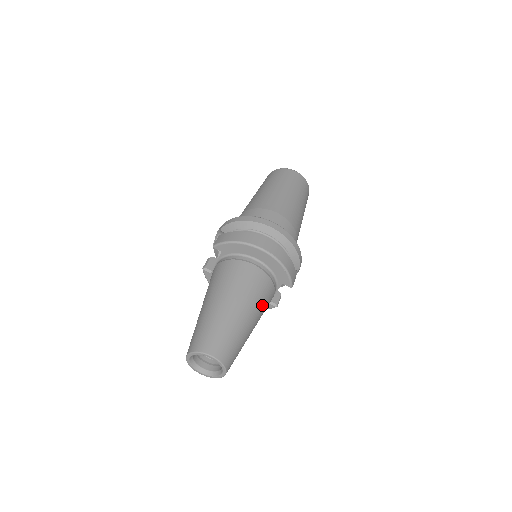
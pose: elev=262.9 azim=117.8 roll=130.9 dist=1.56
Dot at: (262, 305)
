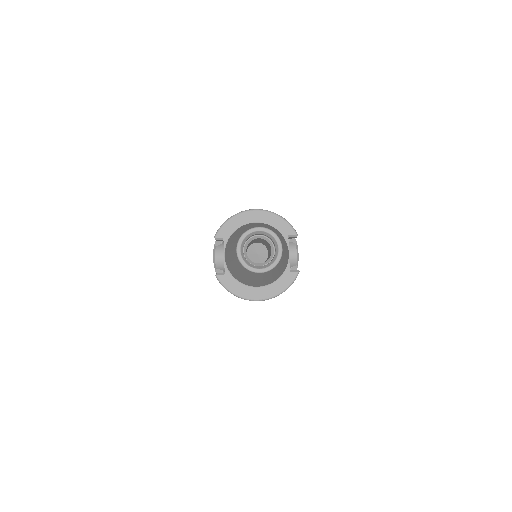
Dot at: occluded
